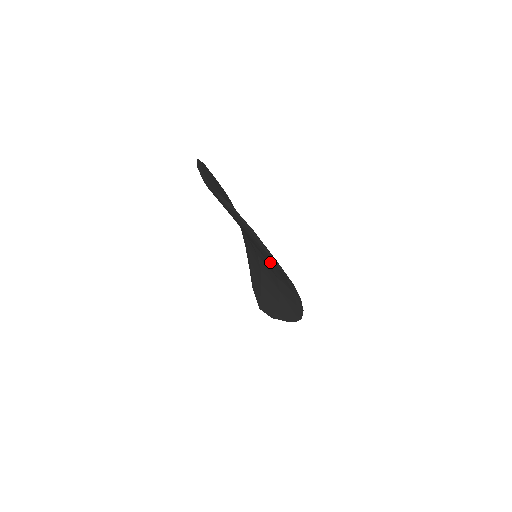
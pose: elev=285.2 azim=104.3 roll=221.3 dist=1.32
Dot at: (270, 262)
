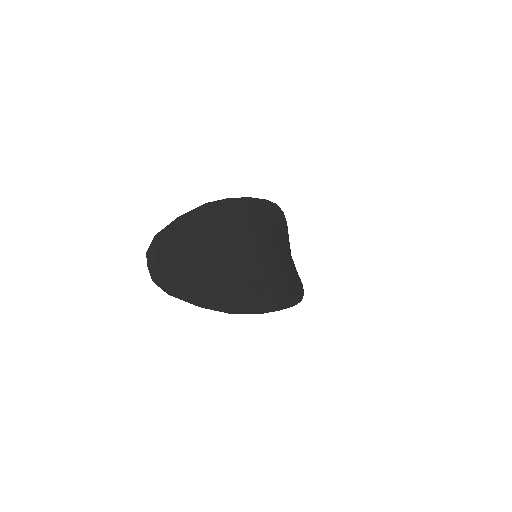
Dot at: (243, 291)
